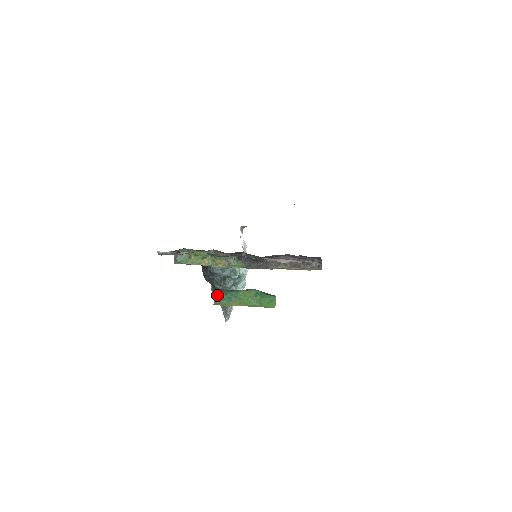
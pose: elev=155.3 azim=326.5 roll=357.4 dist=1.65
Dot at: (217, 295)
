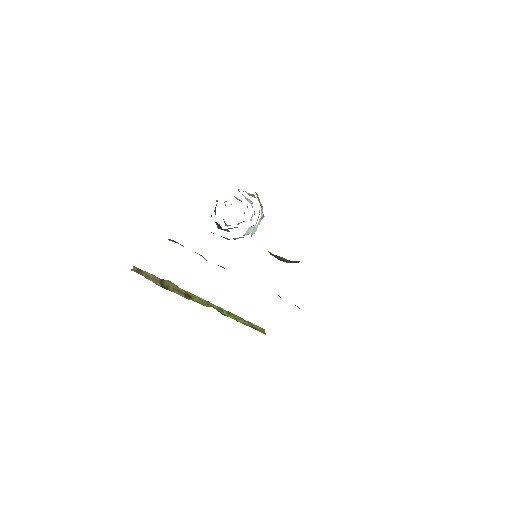
Dot at: occluded
